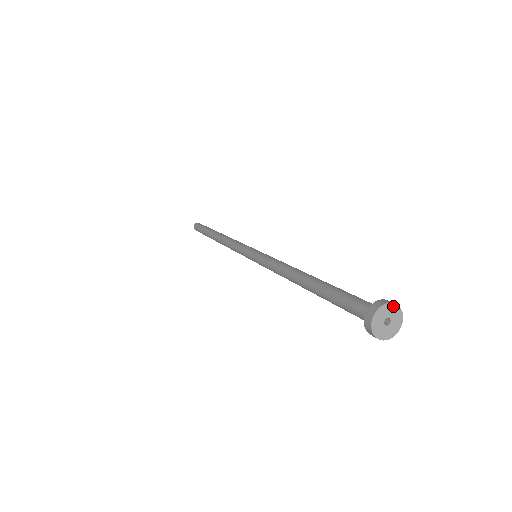
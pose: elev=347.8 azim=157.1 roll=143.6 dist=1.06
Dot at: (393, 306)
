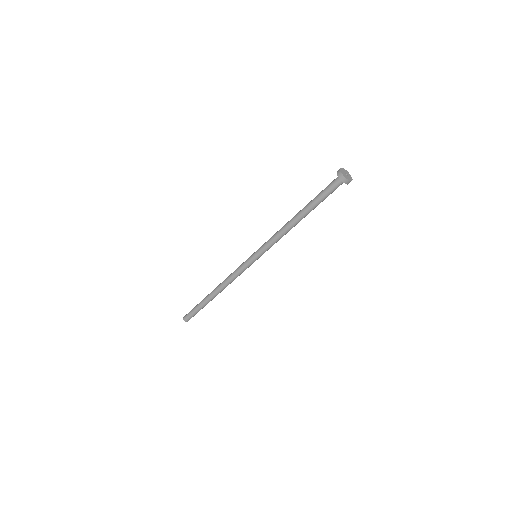
Dot at: (345, 170)
